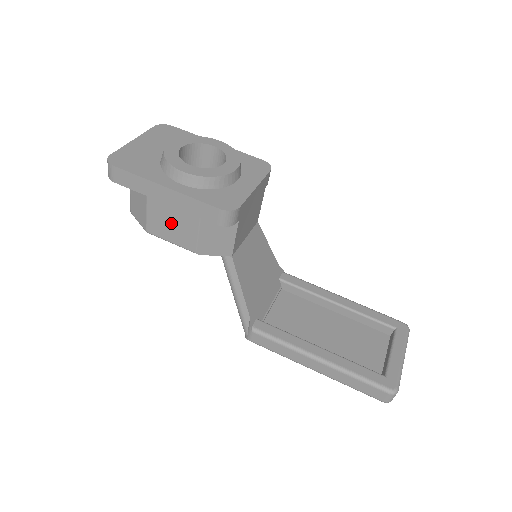
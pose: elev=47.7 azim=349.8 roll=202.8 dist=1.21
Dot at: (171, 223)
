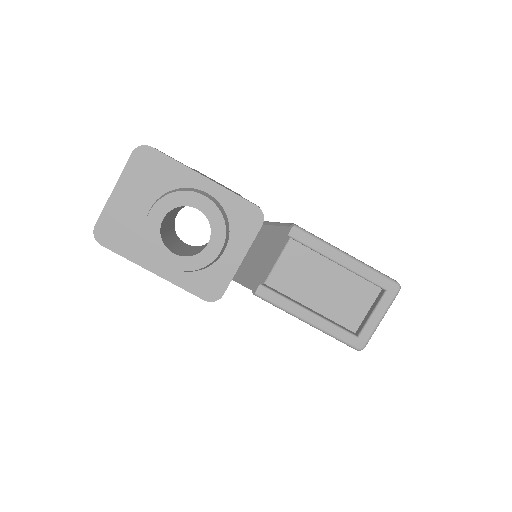
Dot at: occluded
